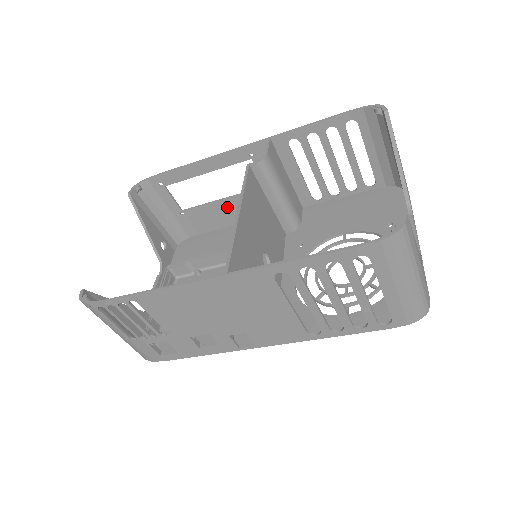
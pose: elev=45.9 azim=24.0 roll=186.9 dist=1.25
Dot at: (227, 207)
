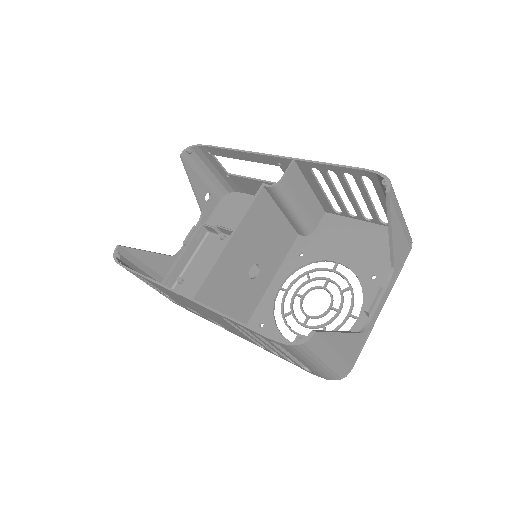
Dot at: occluded
